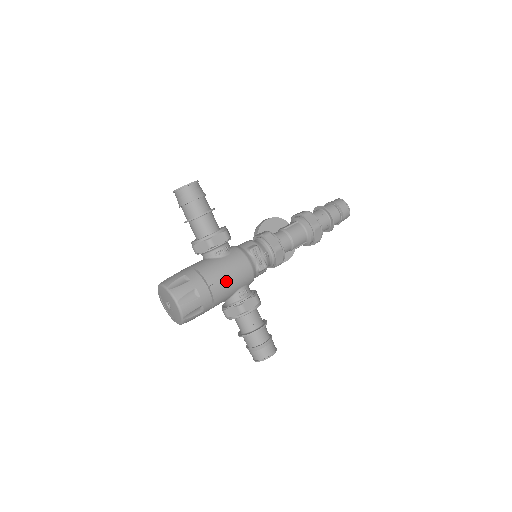
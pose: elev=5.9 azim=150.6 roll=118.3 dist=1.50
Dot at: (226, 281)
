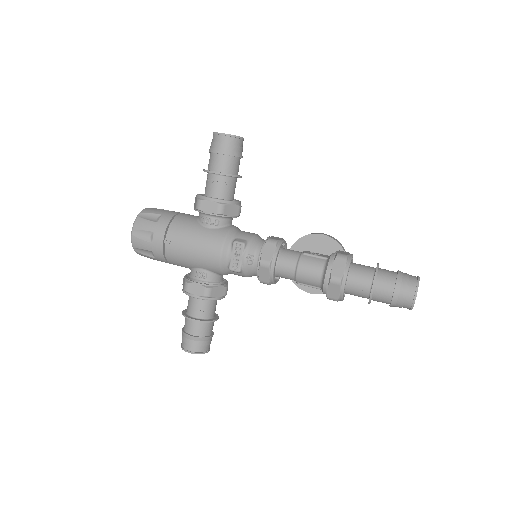
Dot at: (184, 249)
